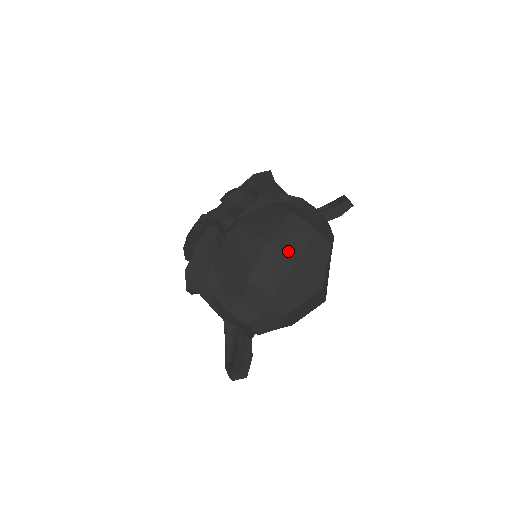
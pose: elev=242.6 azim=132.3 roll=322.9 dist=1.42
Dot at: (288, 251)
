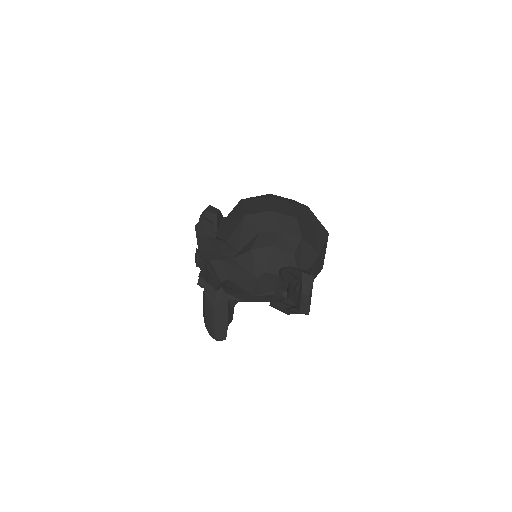
Dot at: (260, 198)
